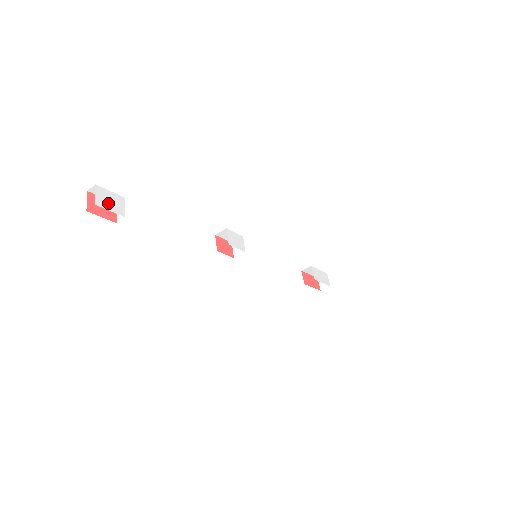
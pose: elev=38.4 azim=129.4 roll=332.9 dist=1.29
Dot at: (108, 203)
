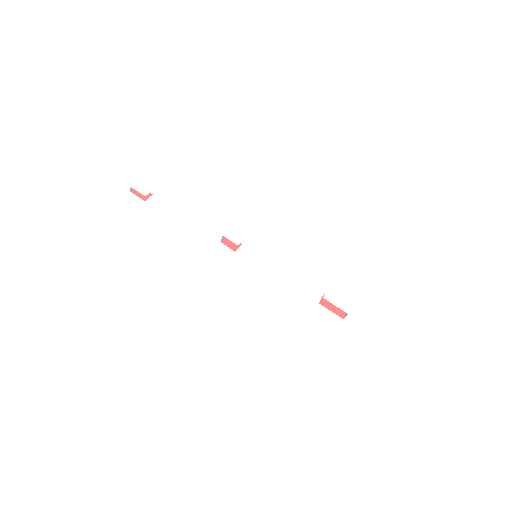
Dot at: (140, 188)
